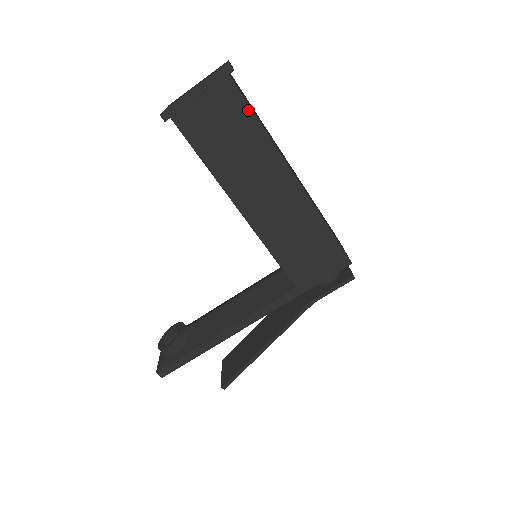
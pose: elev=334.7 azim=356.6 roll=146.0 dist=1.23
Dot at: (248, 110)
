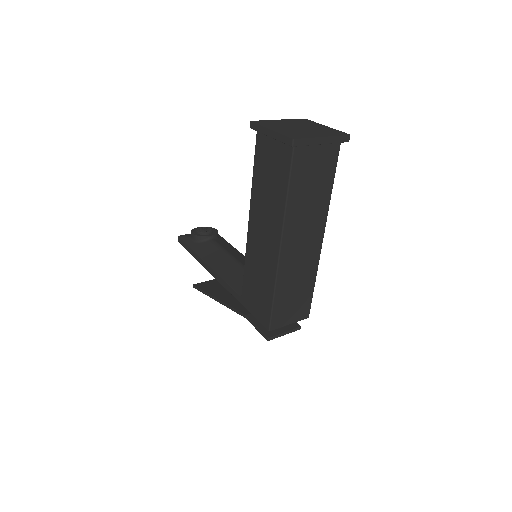
Dot at: (288, 178)
